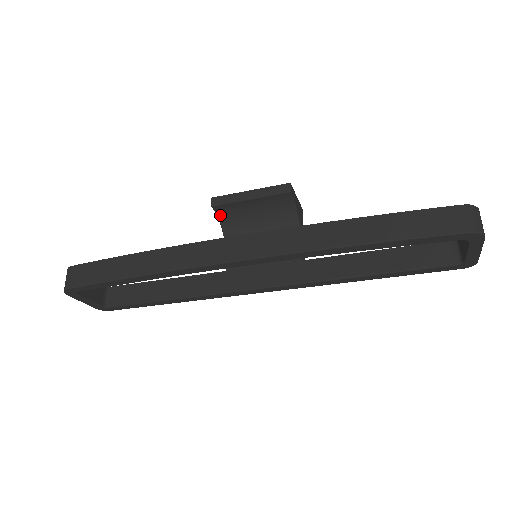
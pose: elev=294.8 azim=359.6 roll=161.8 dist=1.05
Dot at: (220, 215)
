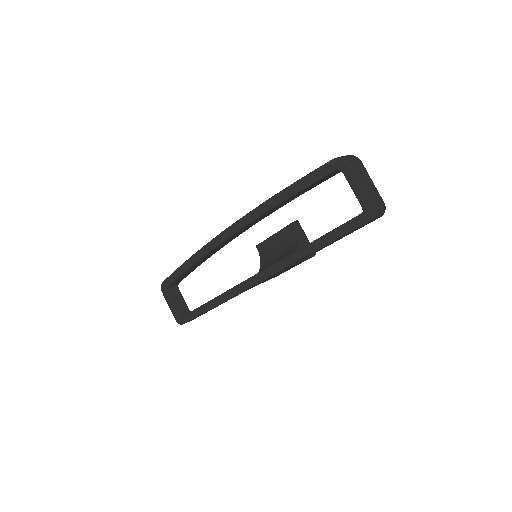
Dot at: (261, 255)
